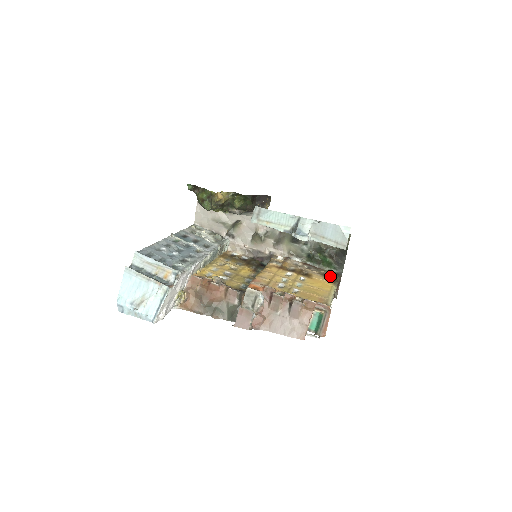
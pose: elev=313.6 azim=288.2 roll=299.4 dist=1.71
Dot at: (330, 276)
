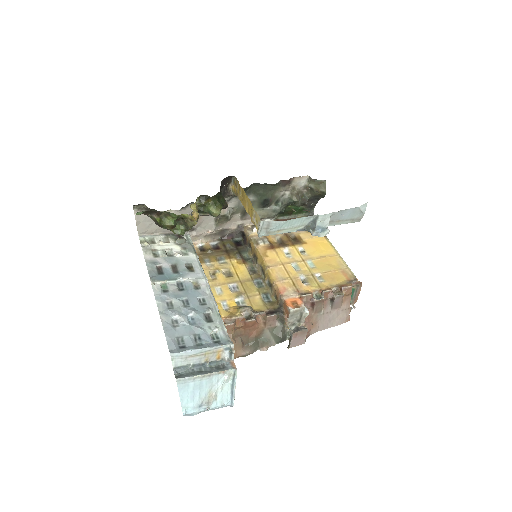
Dot at: occluded
